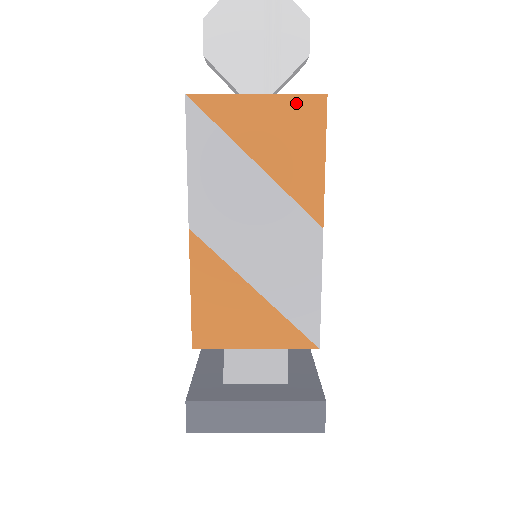
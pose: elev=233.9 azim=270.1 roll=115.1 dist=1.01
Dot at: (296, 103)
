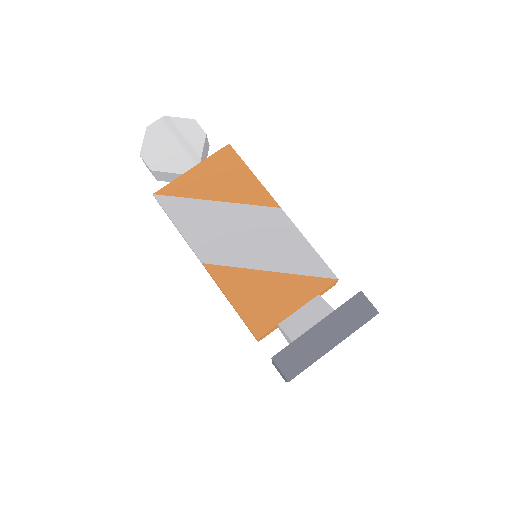
Dot at: (216, 158)
